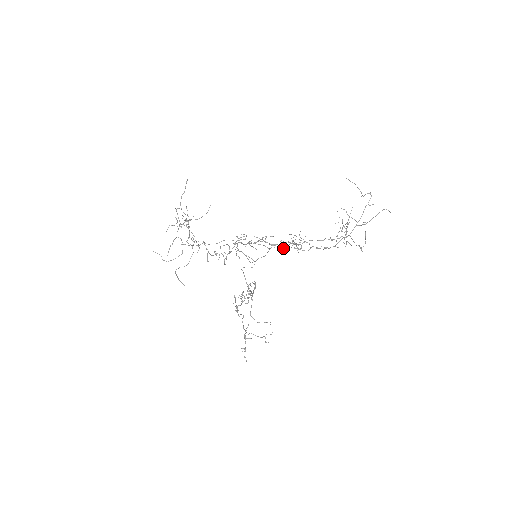
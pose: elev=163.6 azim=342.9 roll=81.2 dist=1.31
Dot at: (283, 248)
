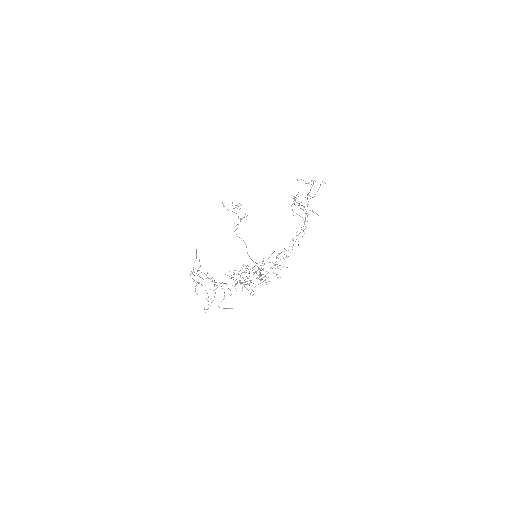
Dot at: occluded
